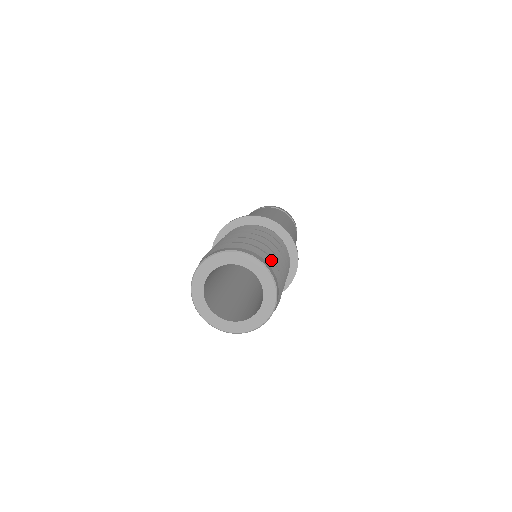
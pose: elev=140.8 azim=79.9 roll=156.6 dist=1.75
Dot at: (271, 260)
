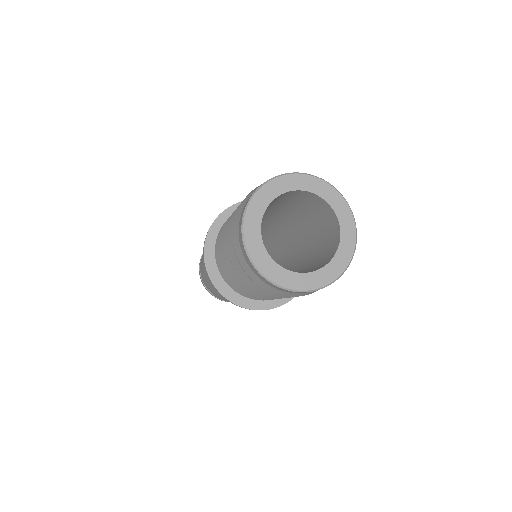
Dot at: occluded
